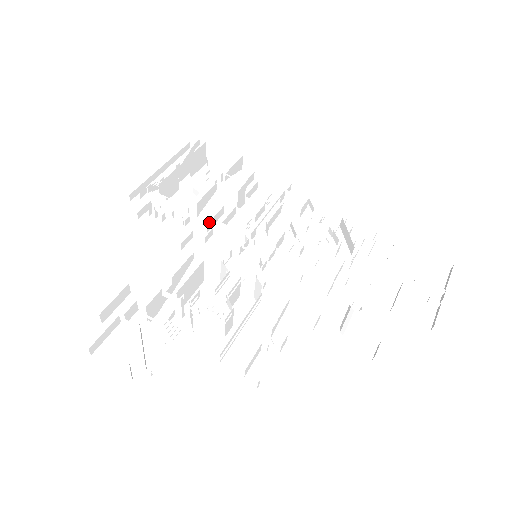
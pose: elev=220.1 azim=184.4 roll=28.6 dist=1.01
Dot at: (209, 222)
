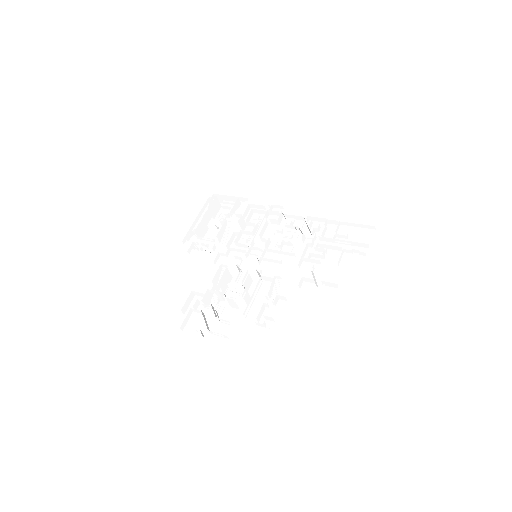
Dot at: (227, 244)
